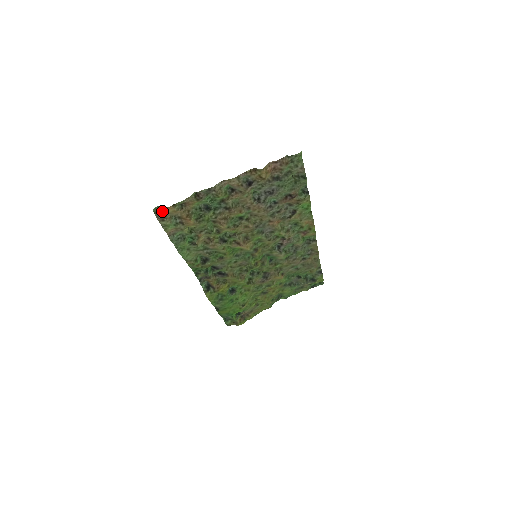
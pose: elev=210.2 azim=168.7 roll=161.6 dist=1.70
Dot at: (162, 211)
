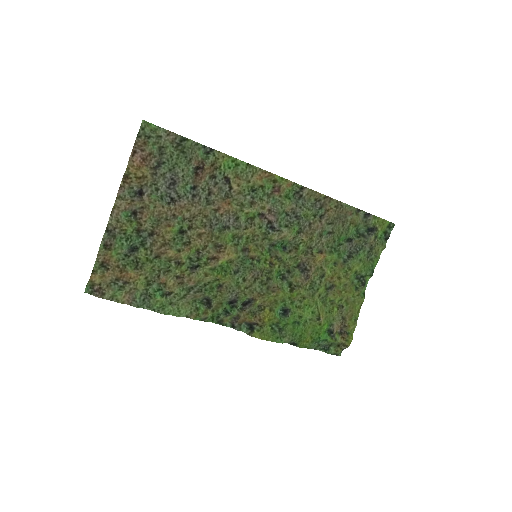
Dot at: (94, 287)
